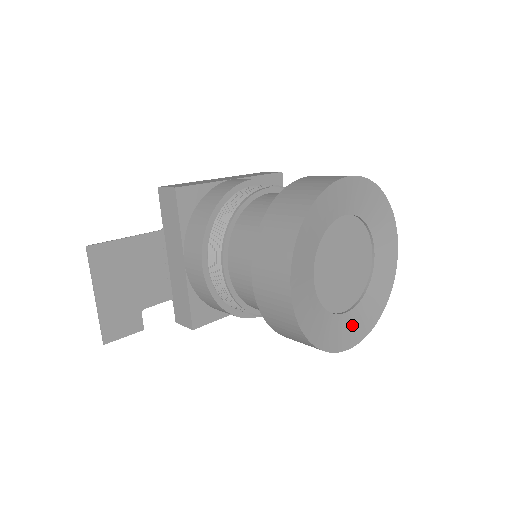
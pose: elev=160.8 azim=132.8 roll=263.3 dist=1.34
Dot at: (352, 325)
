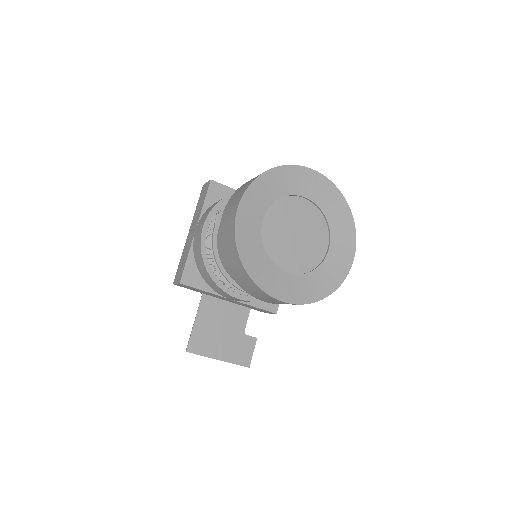
Dot at: (340, 248)
